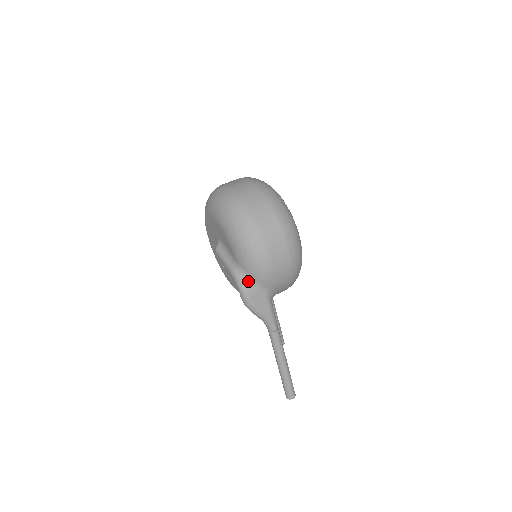
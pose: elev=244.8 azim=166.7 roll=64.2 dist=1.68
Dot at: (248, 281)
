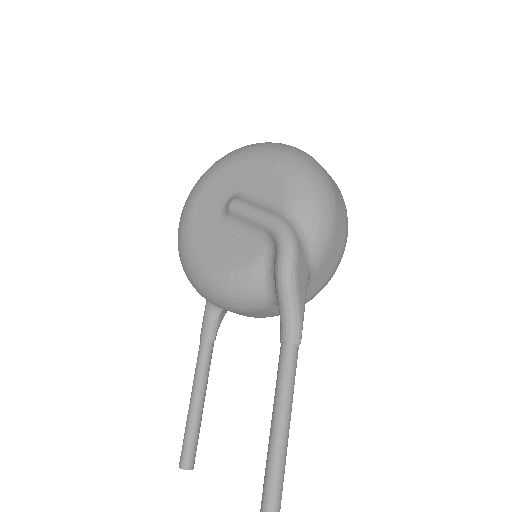
Dot at: (299, 234)
